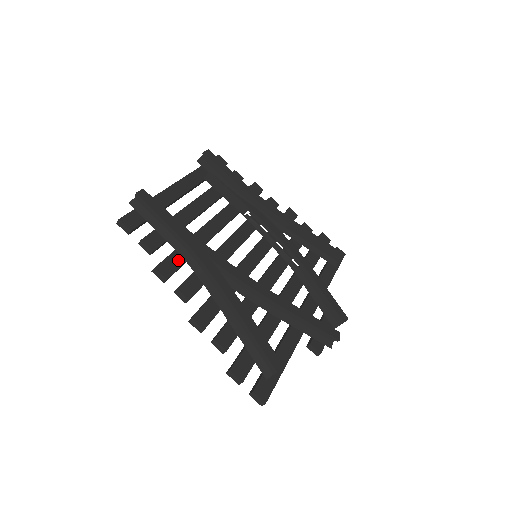
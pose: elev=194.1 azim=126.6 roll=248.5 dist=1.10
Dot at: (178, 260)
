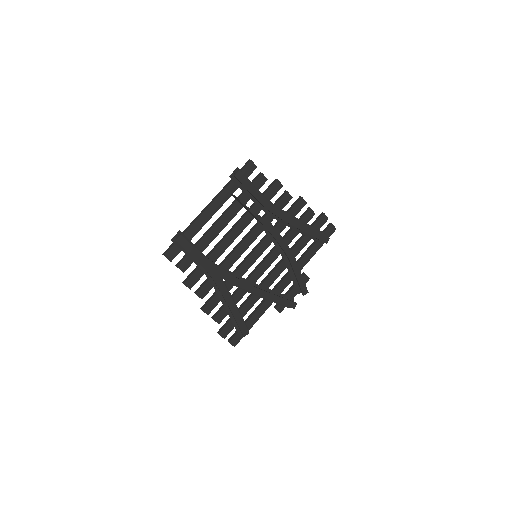
Dot at: (199, 274)
